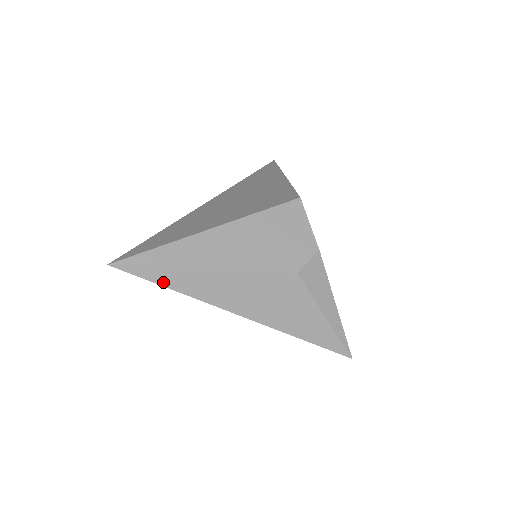
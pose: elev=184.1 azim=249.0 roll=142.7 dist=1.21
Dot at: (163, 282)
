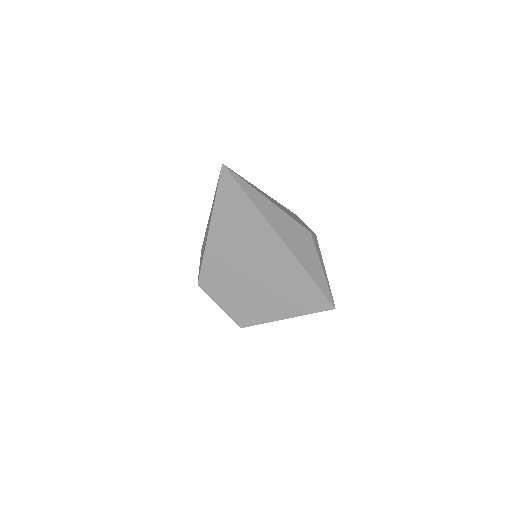
Dot at: (247, 192)
